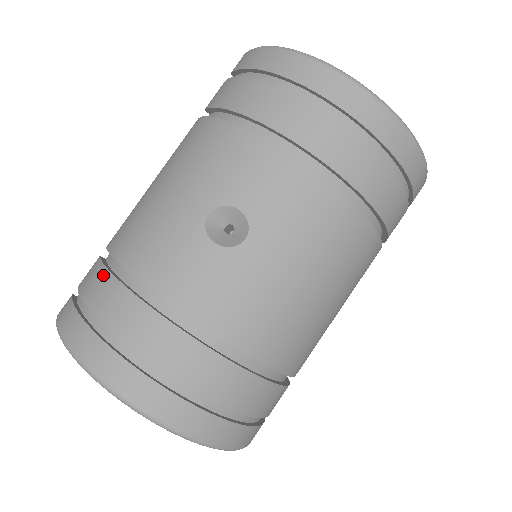
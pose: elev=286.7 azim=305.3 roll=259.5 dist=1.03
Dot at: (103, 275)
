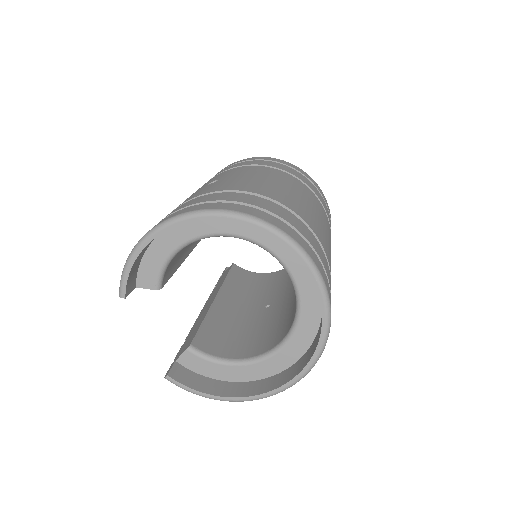
Dot at: occluded
